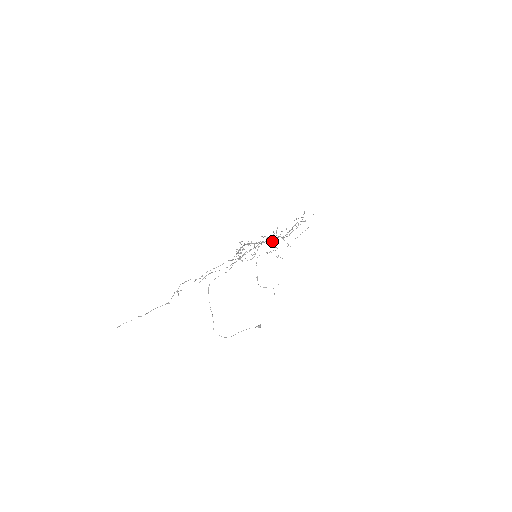
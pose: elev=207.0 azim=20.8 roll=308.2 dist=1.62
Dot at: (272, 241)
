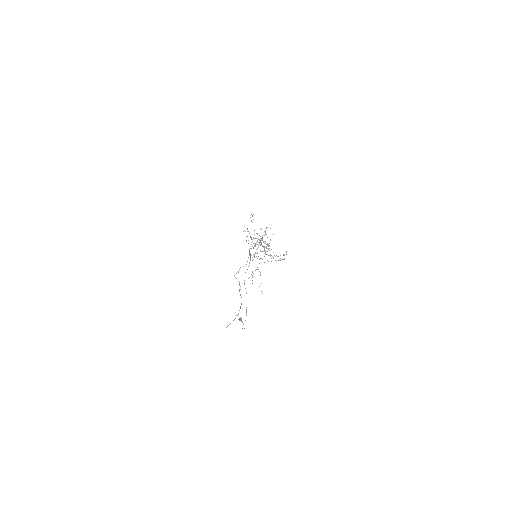
Dot at: occluded
